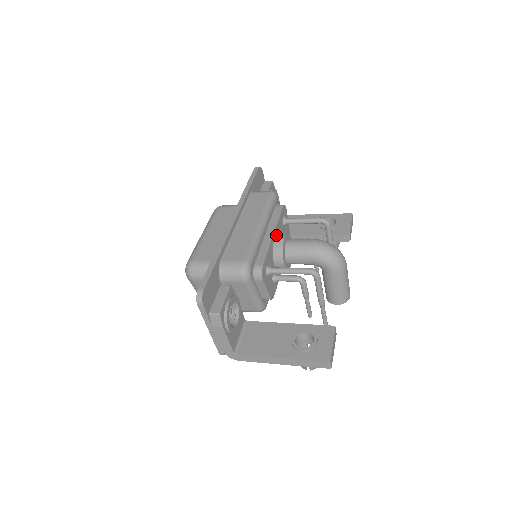
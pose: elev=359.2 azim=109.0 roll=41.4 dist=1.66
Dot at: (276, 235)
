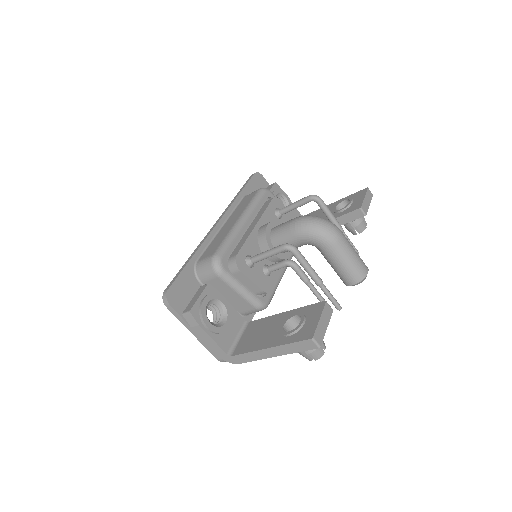
Dot at: (261, 226)
